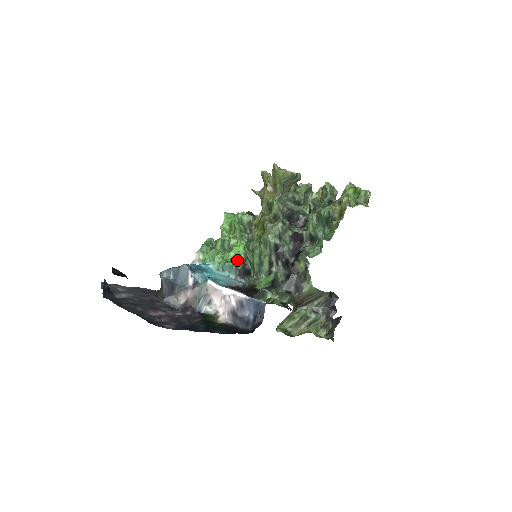
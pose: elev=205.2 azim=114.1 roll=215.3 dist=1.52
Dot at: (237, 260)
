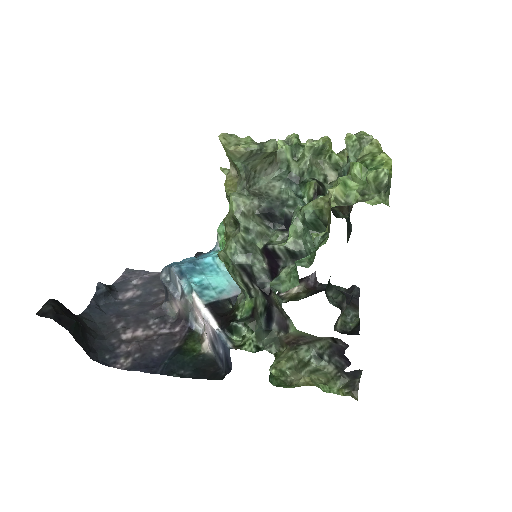
Dot at: occluded
